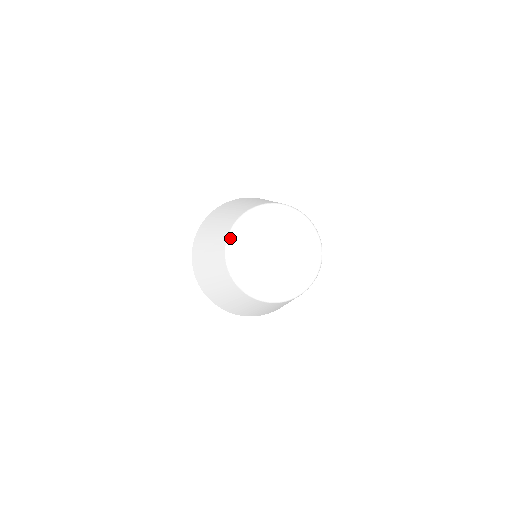
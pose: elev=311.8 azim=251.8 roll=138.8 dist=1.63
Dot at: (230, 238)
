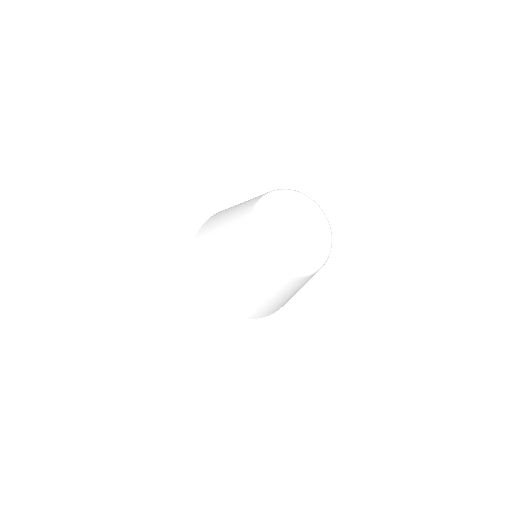
Dot at: (255, 213)
